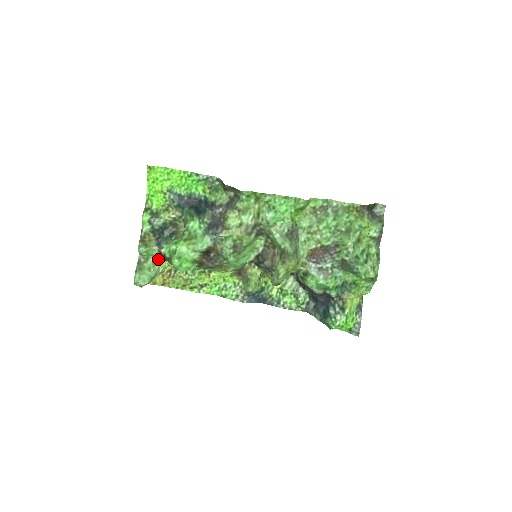
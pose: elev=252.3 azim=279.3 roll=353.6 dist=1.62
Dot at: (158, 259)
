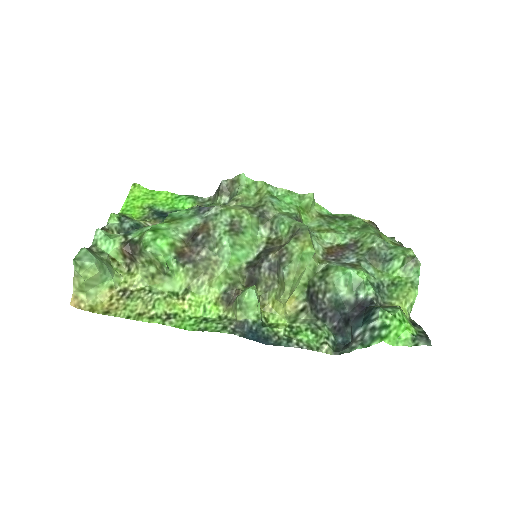
Dot at: (114, 267)
